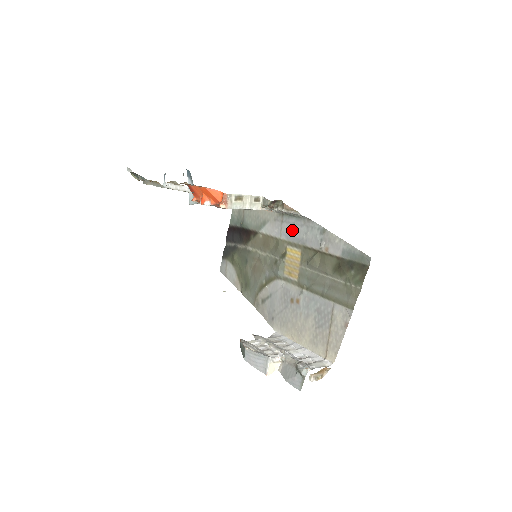
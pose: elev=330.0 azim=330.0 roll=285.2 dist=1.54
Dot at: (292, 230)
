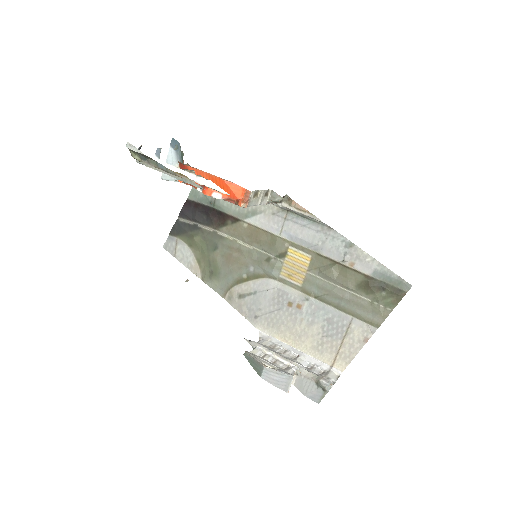
Dot at: (301, 232)
